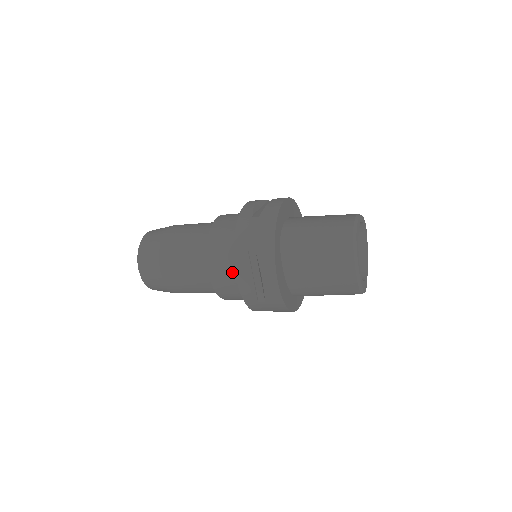
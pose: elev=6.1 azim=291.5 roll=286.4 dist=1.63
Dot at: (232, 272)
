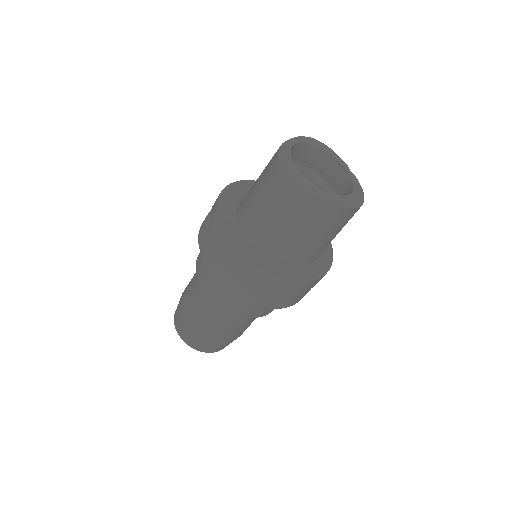
Dot at: occluded
